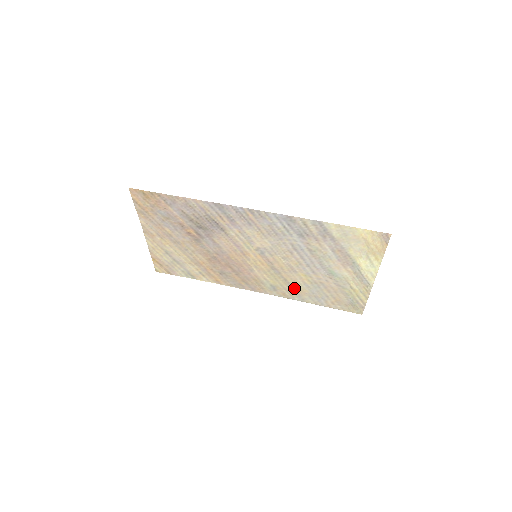
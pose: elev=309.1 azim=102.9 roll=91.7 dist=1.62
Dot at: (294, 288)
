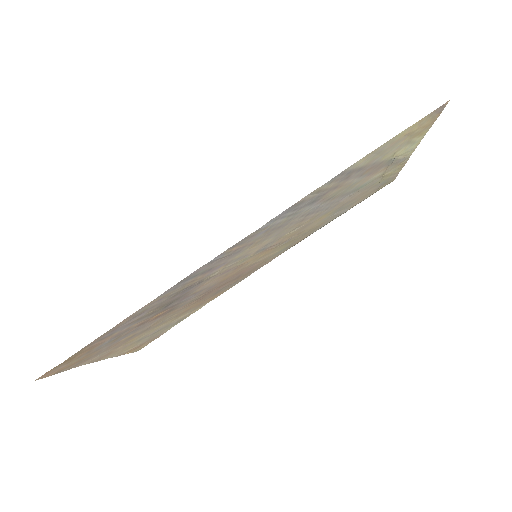
Dot at: (311, 230)
